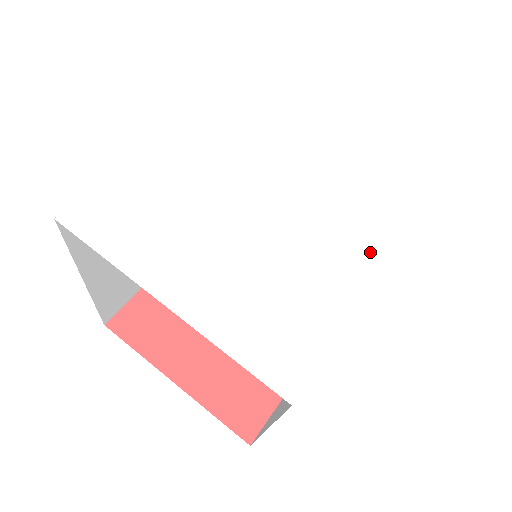
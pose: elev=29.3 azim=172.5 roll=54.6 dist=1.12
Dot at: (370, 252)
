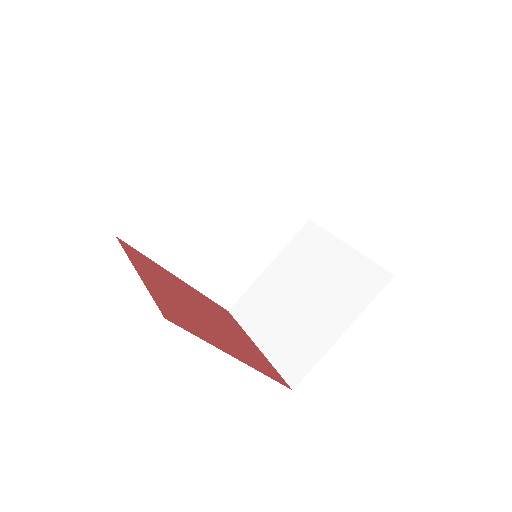
Dot at: occluded
